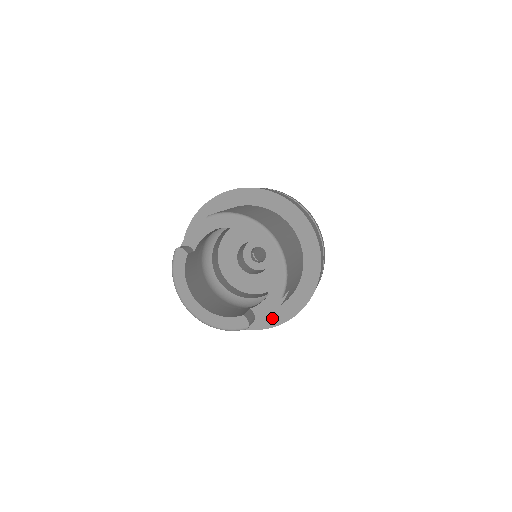
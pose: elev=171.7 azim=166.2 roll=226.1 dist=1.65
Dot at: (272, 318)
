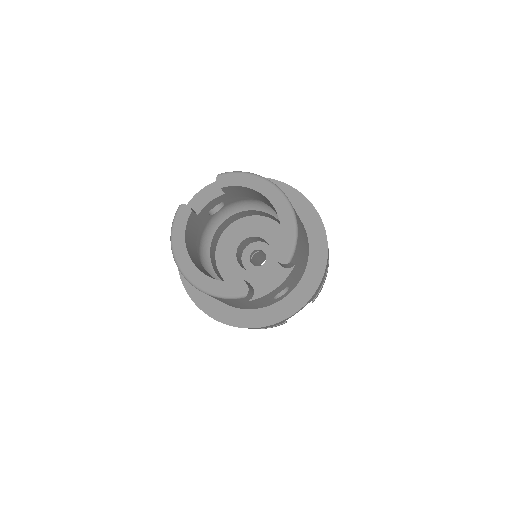
Dot at: (268, 315)
